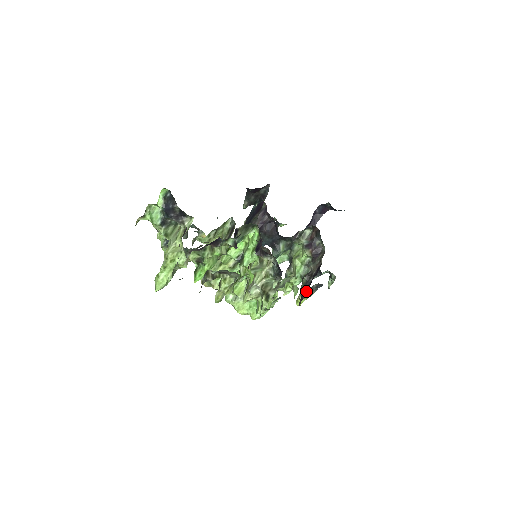
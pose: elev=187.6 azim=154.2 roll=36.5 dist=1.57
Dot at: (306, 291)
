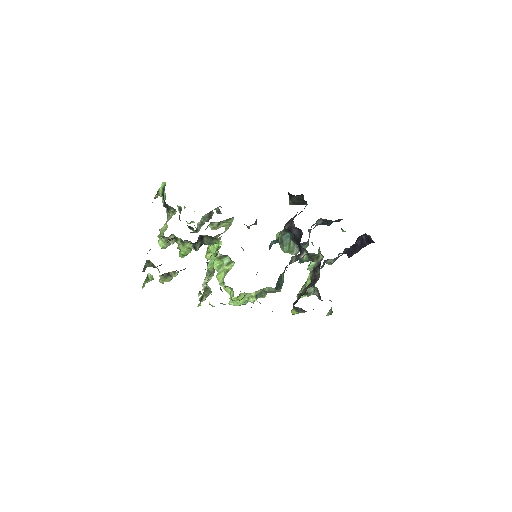
Dot at: occluded
